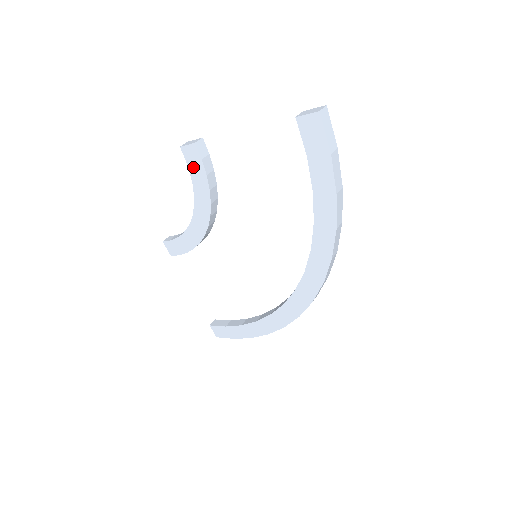
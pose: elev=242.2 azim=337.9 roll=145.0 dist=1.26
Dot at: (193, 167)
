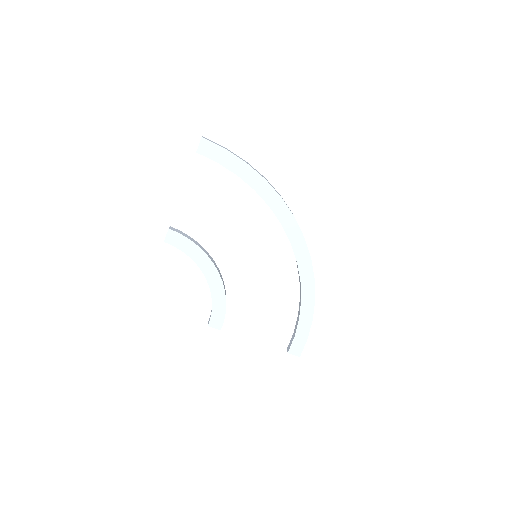
Dot at: (180, 245)
